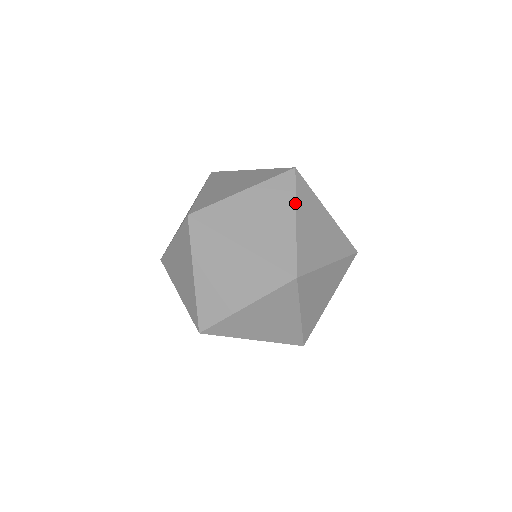
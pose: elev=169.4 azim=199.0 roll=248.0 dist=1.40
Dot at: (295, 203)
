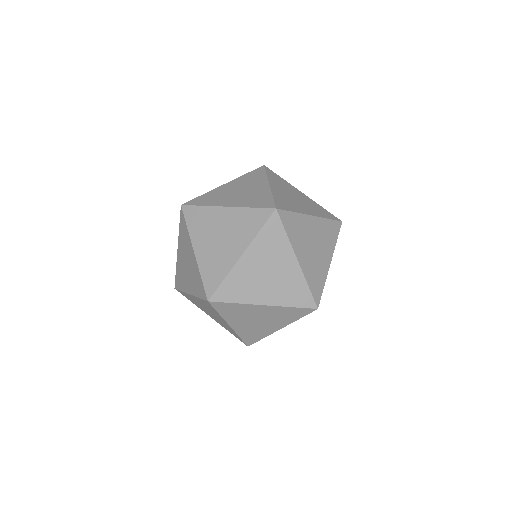
Dot at: occluded
